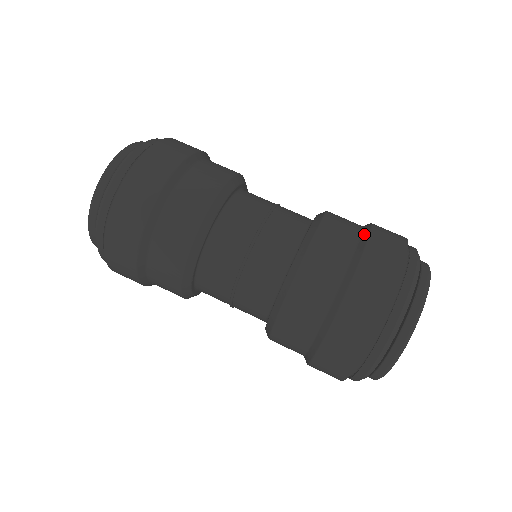
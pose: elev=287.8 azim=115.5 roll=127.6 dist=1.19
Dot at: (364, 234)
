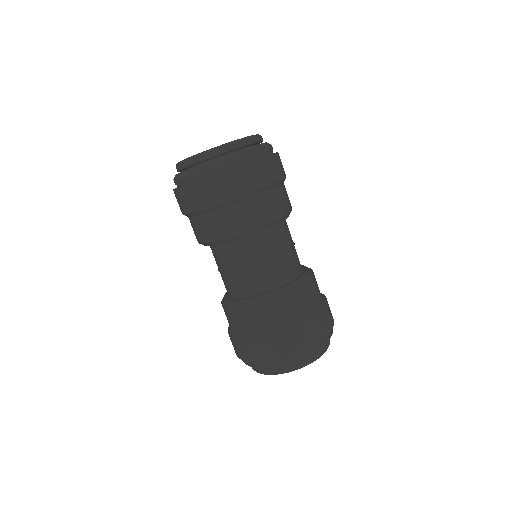
Dot at: (259, 334)
